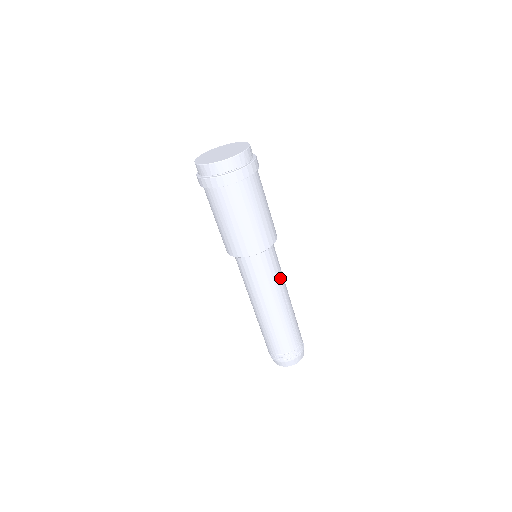
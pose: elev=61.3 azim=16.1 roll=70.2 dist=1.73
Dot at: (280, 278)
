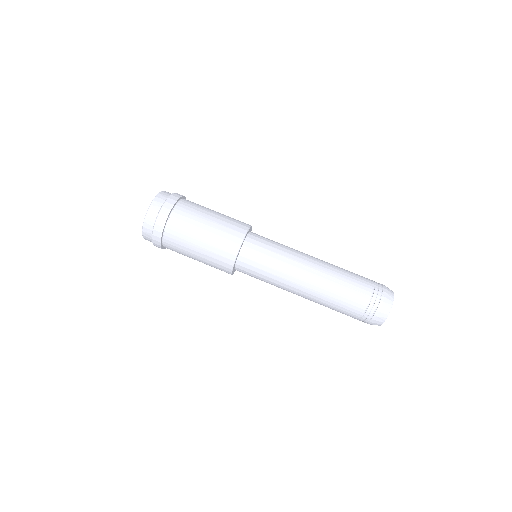
Dot at: (284, 257)
